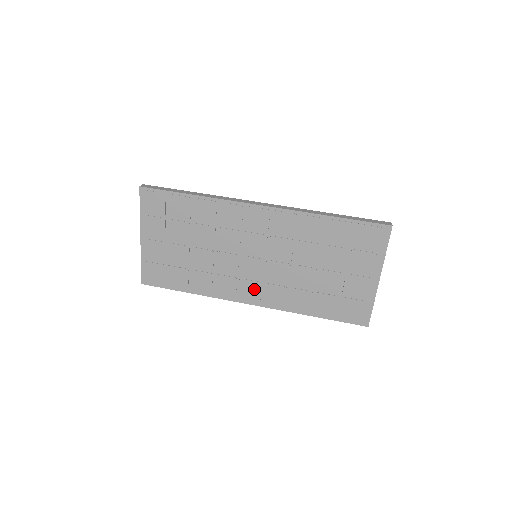
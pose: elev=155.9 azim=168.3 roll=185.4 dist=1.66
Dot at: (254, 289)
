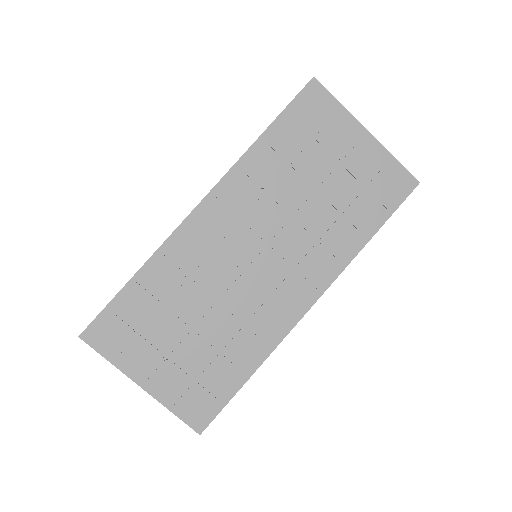
Dot at: (295, 287)
